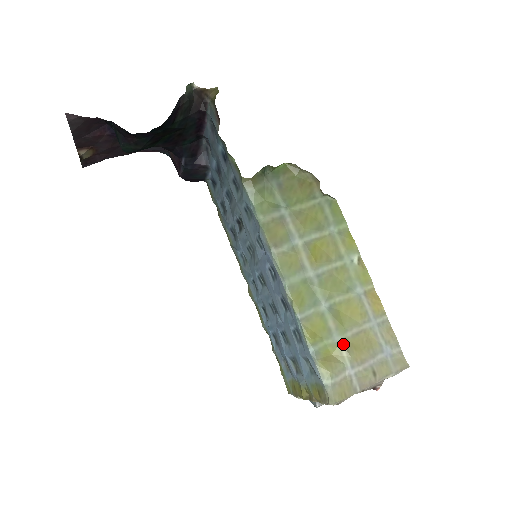
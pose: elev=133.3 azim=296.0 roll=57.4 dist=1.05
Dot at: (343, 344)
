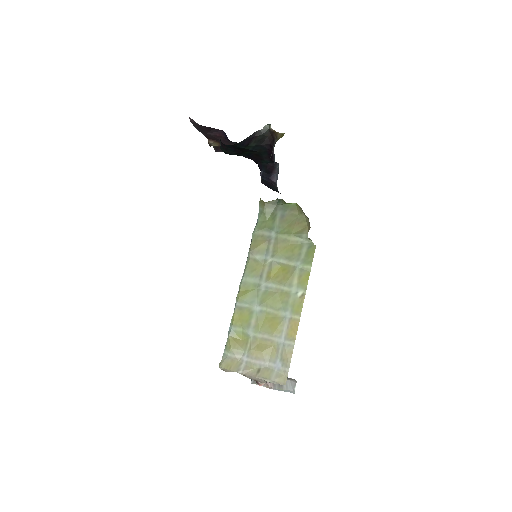
Dot at: (252, 339)
